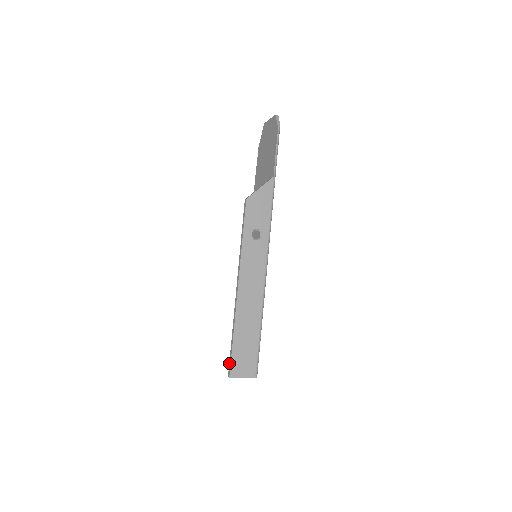
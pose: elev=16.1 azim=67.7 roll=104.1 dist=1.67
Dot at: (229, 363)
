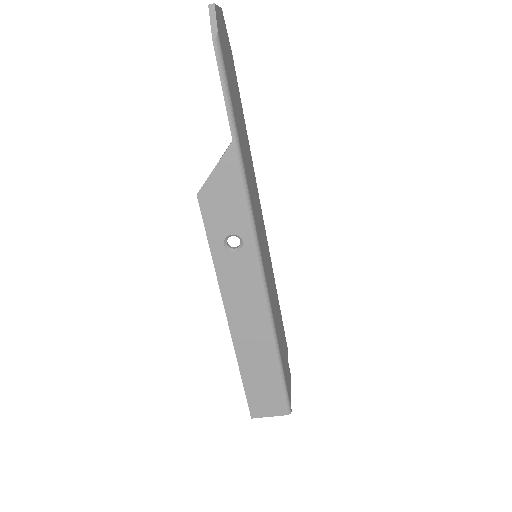
Dot at: (248, 402)
